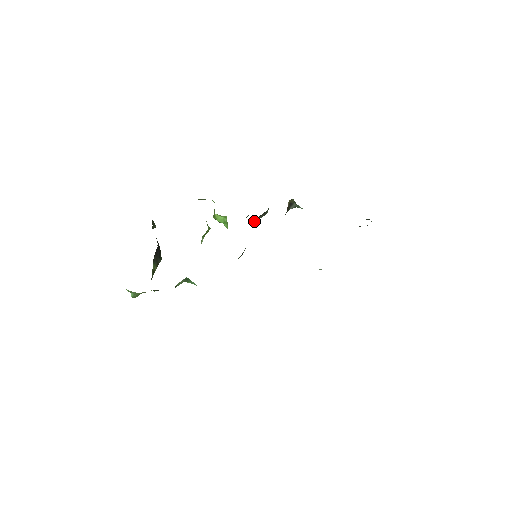
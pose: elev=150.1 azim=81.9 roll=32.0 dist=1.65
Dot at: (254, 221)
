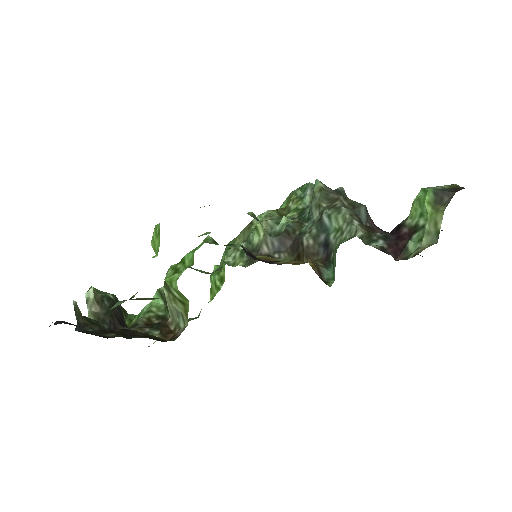
Dot at: occluded
